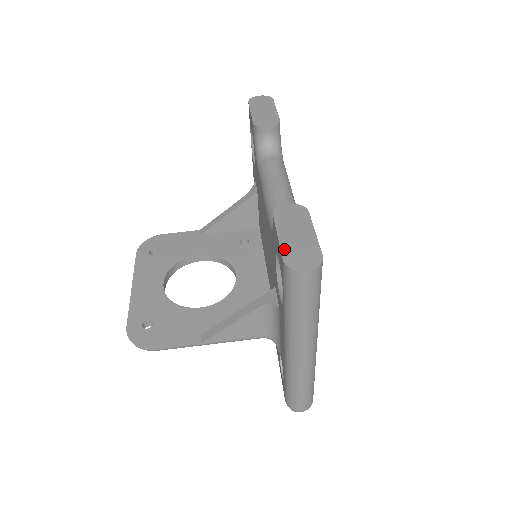
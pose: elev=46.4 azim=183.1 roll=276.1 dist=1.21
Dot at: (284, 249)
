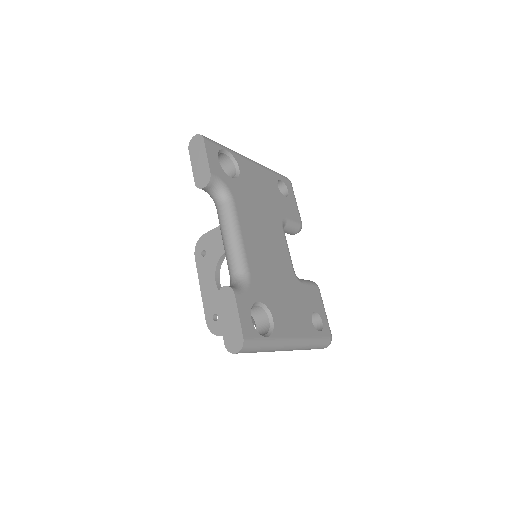
Dot at: (224, 335)
